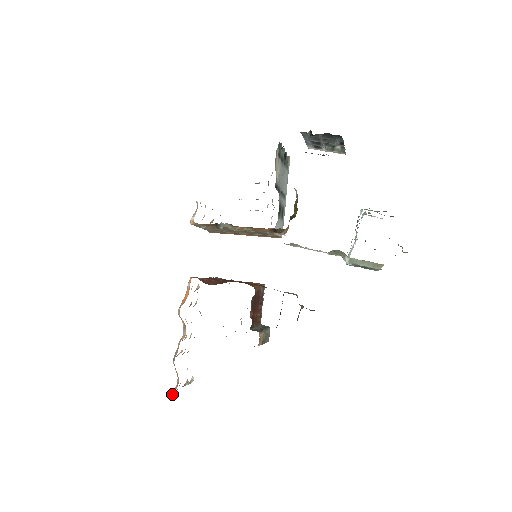
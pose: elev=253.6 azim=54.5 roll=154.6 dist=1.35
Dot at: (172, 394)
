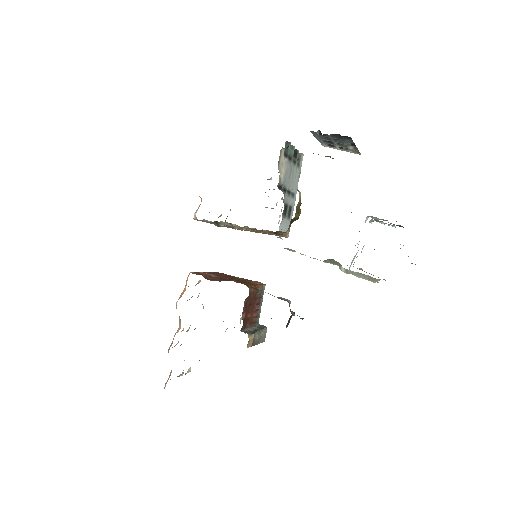
Dot at: (165, 384)
